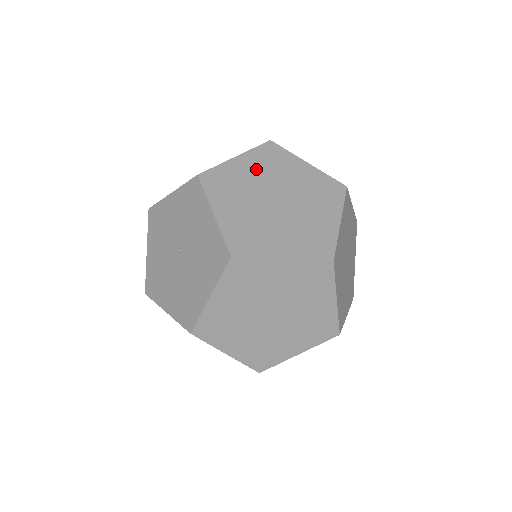
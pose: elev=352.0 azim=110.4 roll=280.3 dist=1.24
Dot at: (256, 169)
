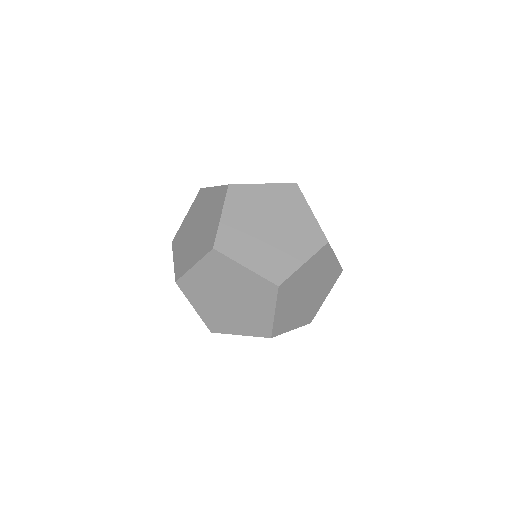
Dot at: occluded
